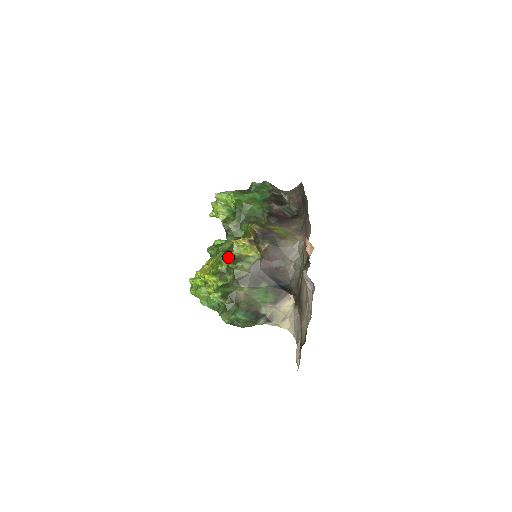
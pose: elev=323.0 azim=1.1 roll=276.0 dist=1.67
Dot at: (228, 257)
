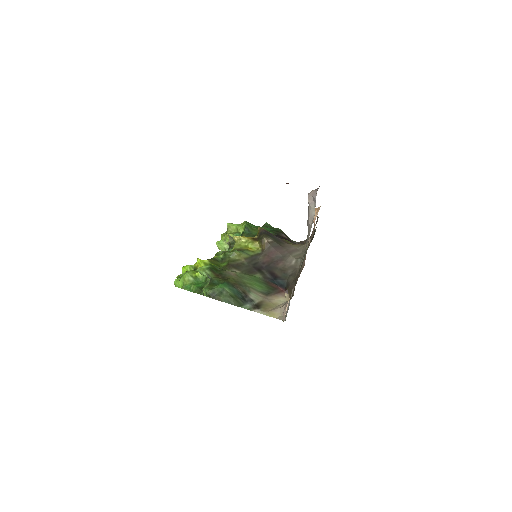
Dot at: occluded
